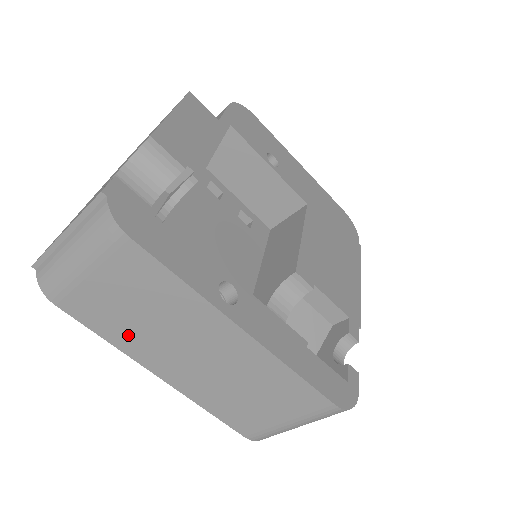
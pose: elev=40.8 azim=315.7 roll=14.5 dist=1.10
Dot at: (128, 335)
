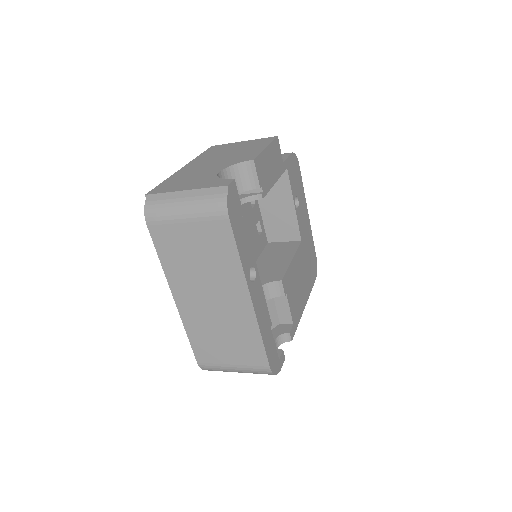
Dot at: (178, 266)
